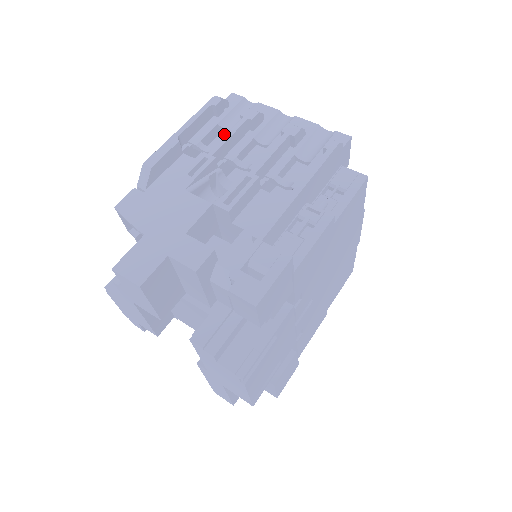
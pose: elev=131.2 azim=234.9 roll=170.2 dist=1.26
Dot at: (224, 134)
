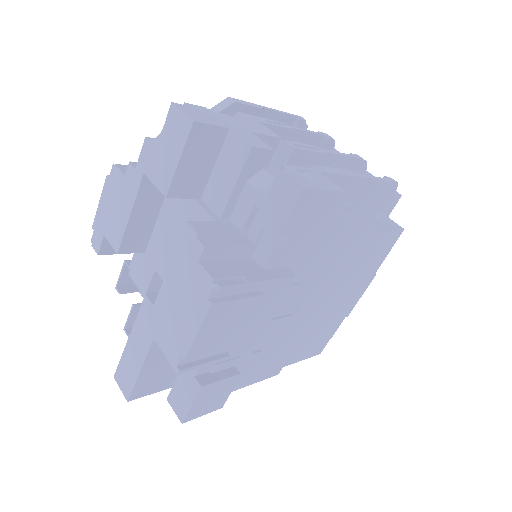
Dot at: occluded
